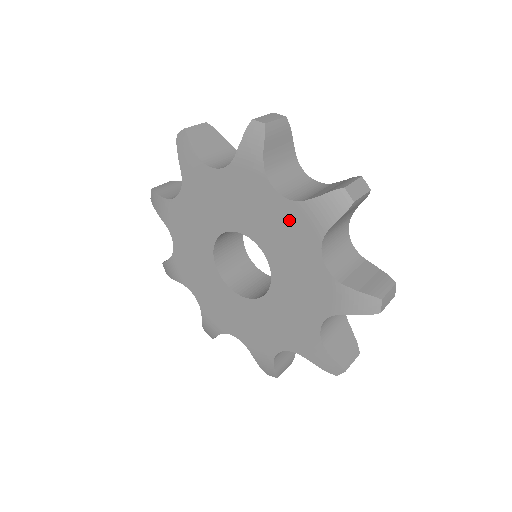
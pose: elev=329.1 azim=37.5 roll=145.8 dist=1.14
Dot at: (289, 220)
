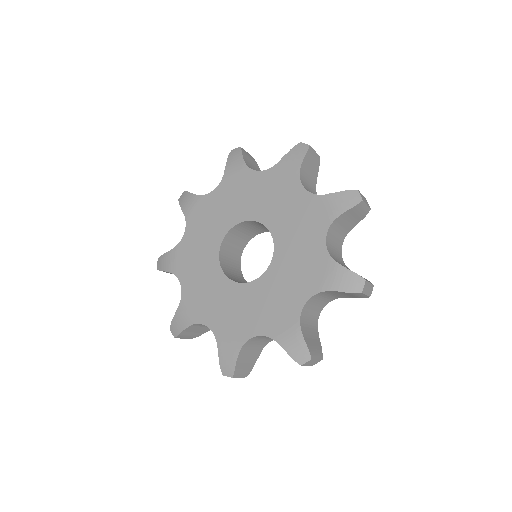
Dot at: (272, 182)
